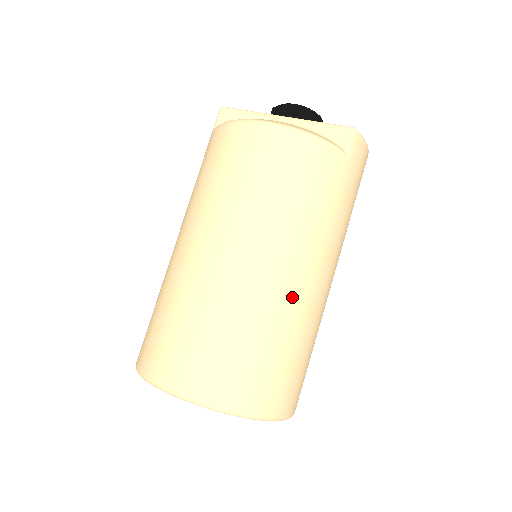
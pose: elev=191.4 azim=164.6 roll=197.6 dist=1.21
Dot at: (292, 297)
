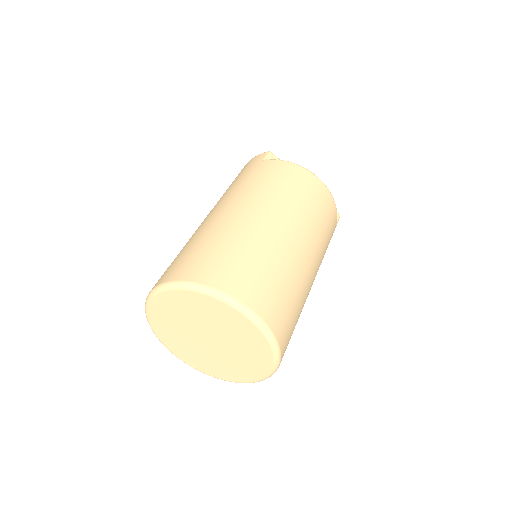
Dot at: (309, 286)
